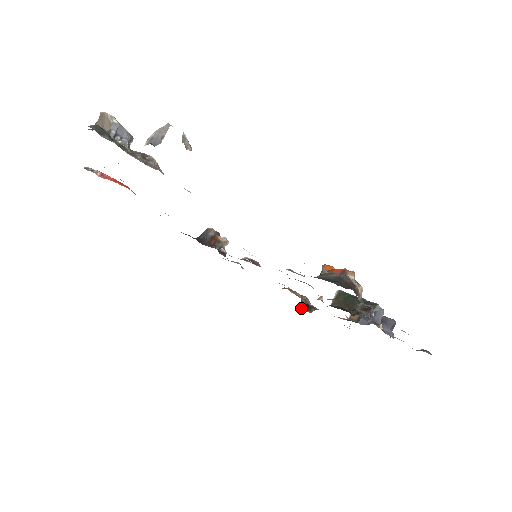
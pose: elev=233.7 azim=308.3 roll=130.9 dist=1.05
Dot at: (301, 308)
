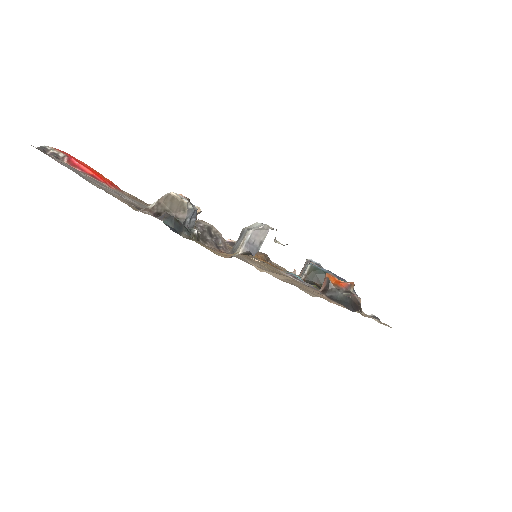
Dot at: occluded
